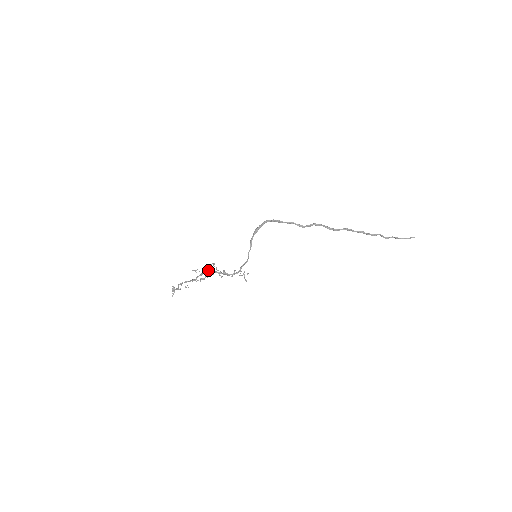
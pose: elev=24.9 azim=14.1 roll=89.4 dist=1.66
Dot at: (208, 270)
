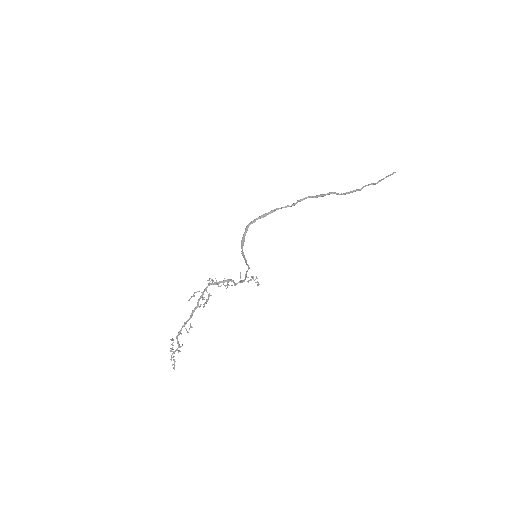
Dot at: (208, 284)
